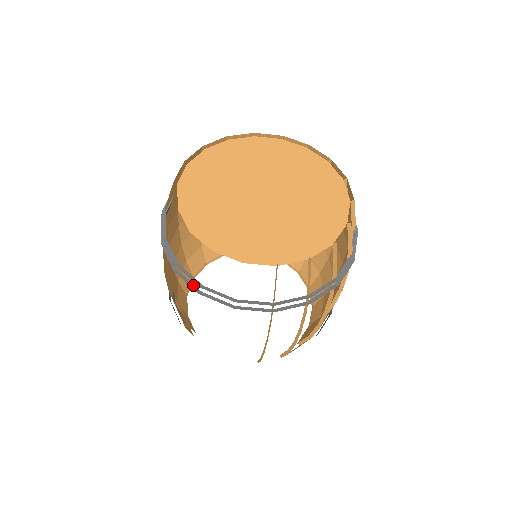
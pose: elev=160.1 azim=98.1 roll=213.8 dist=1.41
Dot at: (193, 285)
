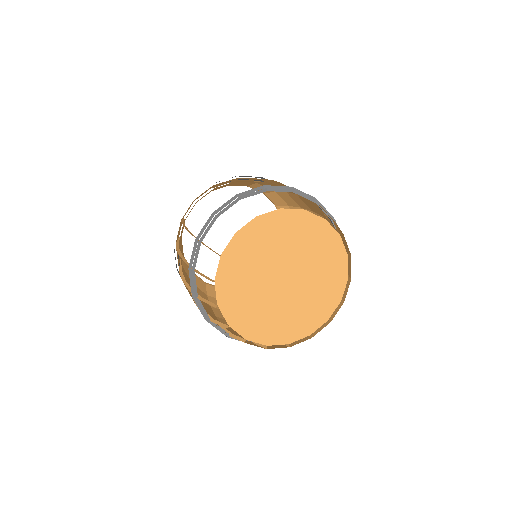
Dot at: occluded
